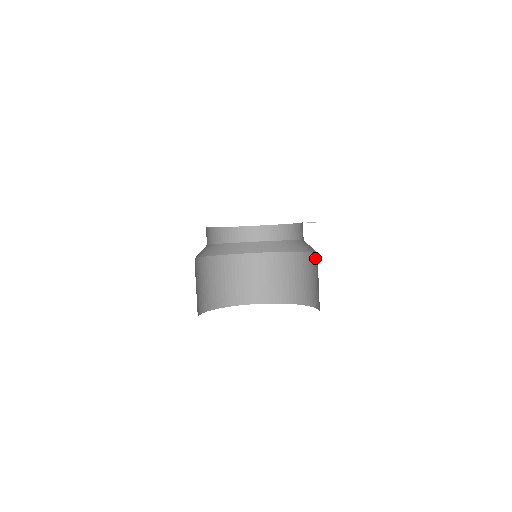
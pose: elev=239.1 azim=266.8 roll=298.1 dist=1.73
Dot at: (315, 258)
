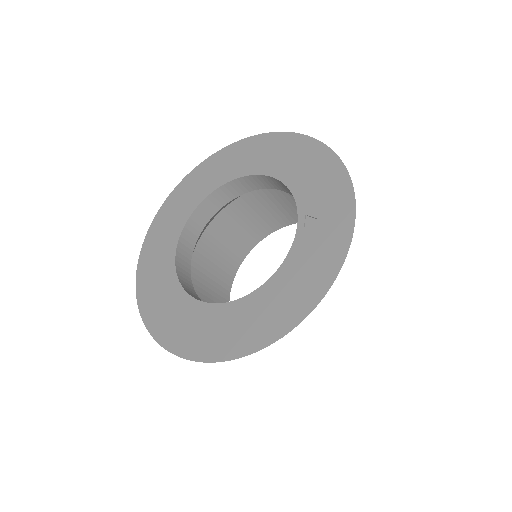
Dot at: occluded
